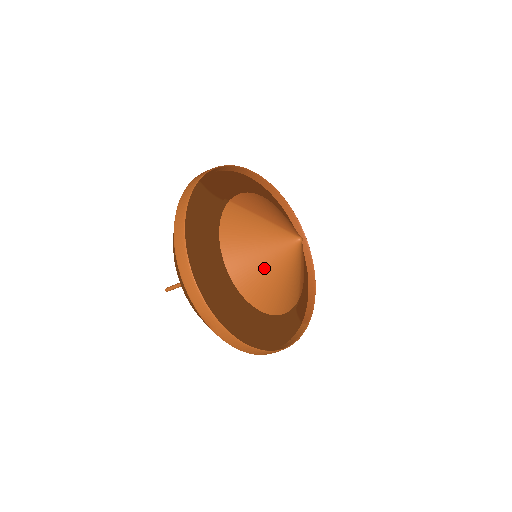
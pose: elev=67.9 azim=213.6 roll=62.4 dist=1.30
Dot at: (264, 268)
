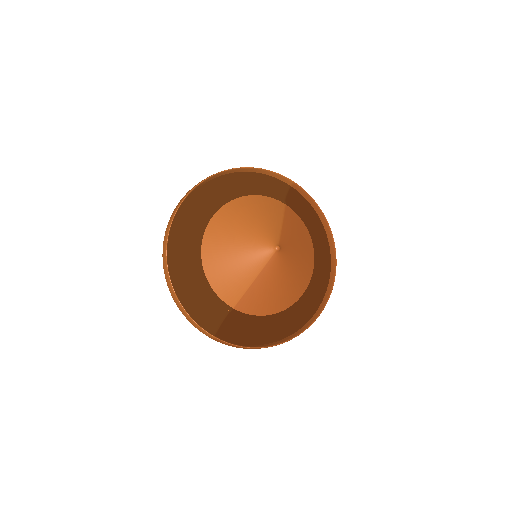
Dot at: (237, 230)
